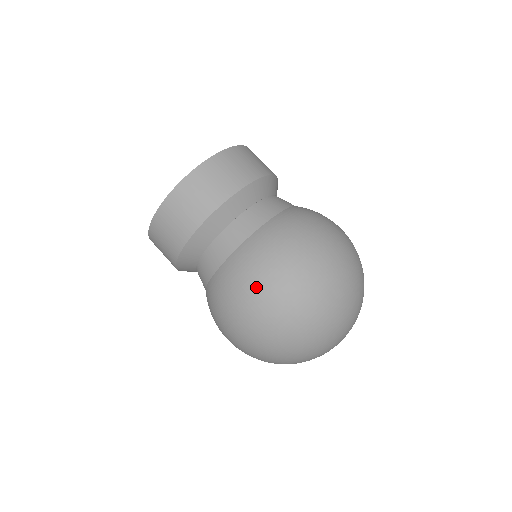
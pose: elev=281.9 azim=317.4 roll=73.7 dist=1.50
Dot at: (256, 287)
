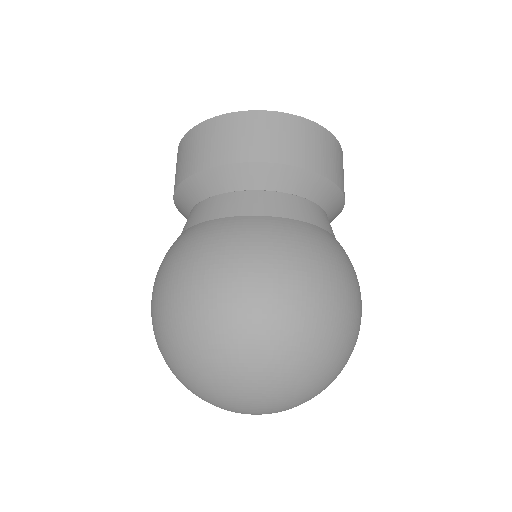
Dot at: (230, 263)
